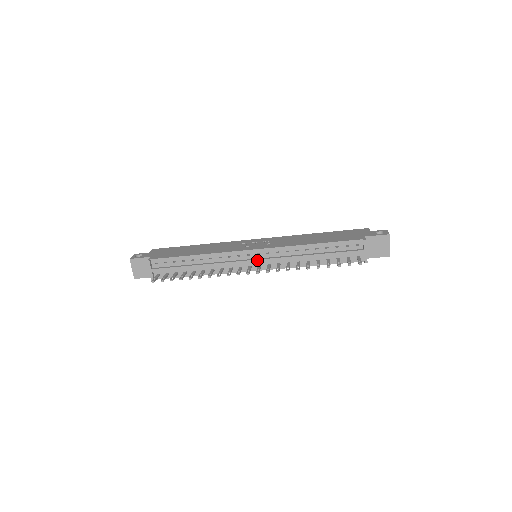
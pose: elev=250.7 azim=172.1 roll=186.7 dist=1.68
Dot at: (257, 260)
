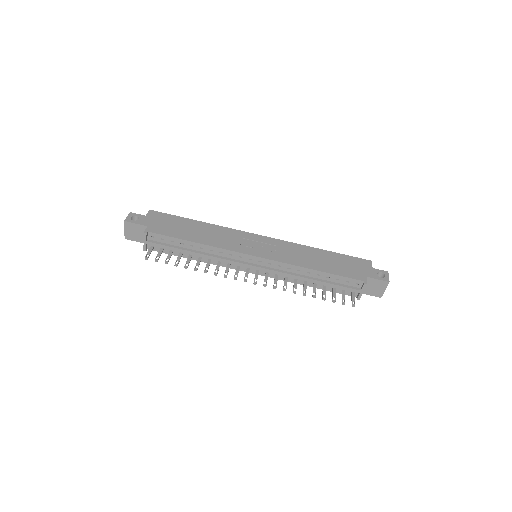
Dot at: (257, 267)
